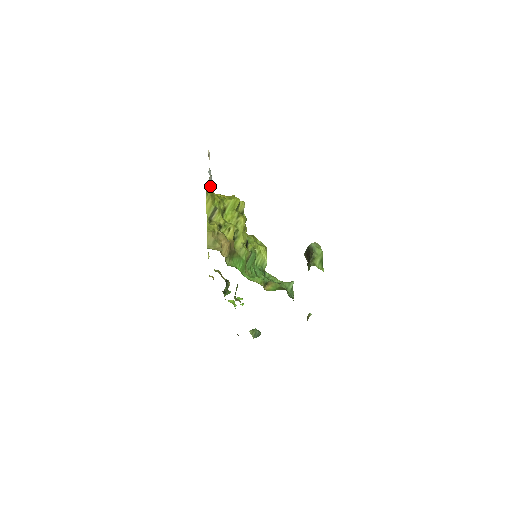
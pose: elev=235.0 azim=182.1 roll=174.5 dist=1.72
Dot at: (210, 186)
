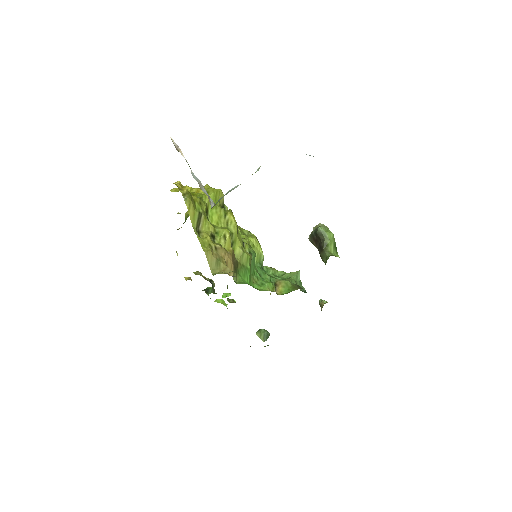
Dot at: (212, 204)
